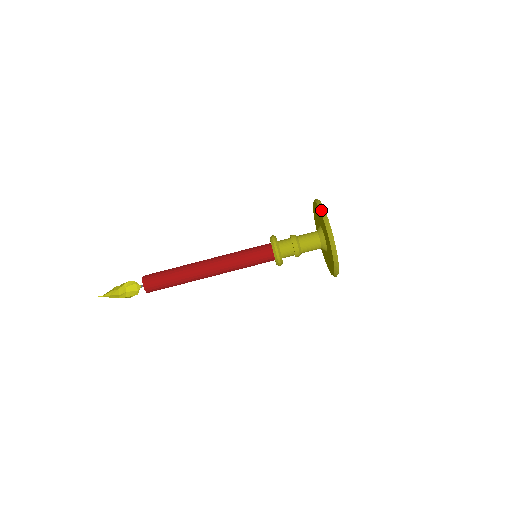
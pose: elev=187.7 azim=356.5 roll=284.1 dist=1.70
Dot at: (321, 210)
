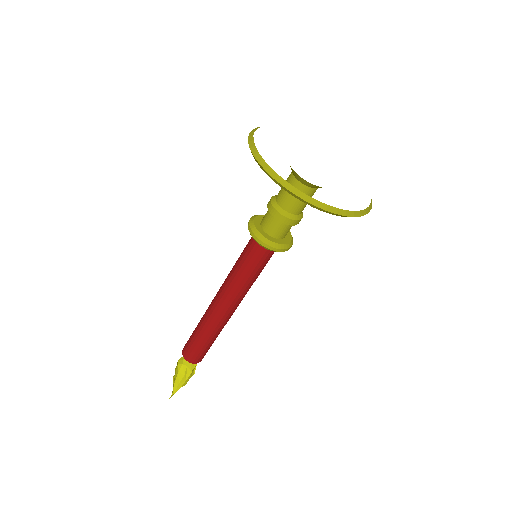
Dot at: occluded
